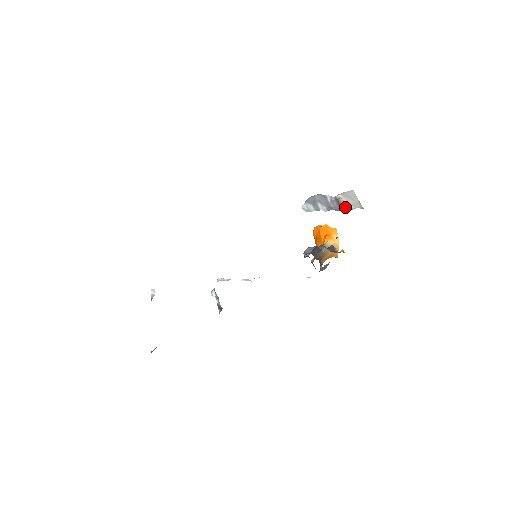
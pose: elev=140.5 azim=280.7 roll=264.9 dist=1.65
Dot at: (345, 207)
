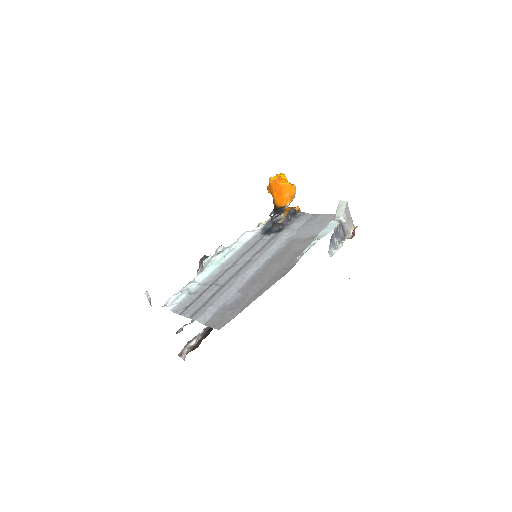
Dot at: (348, 234)
